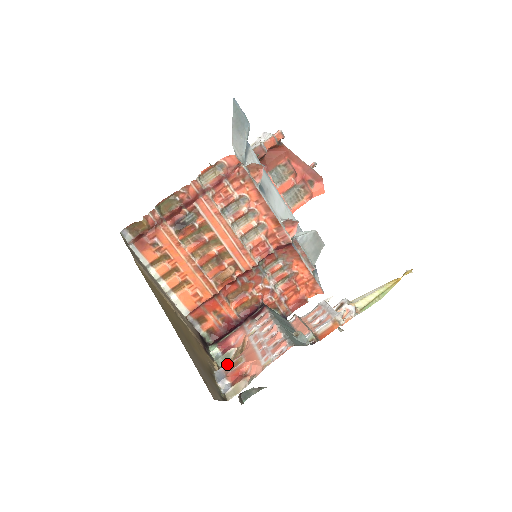
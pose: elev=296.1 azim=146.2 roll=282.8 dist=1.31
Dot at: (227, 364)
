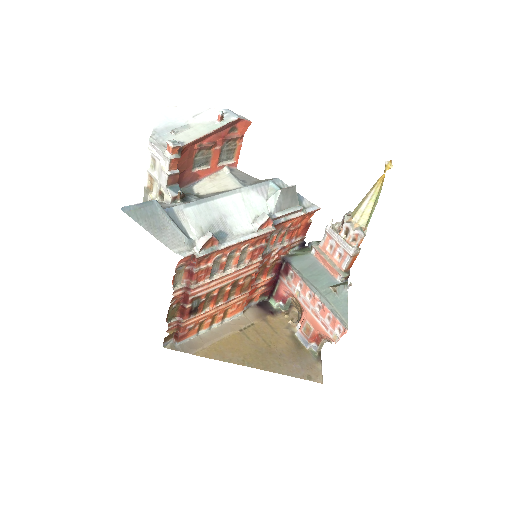
Dot at: (300, 328)
